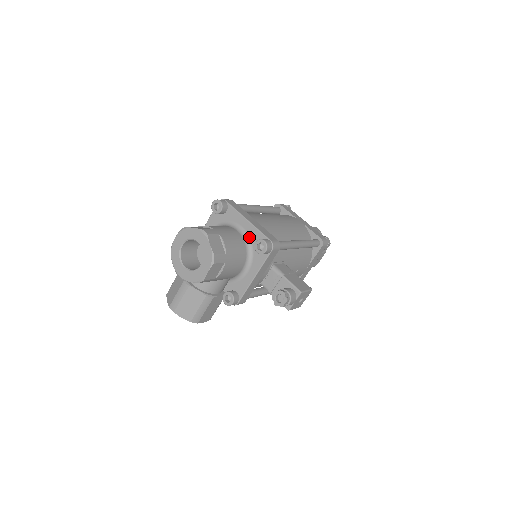
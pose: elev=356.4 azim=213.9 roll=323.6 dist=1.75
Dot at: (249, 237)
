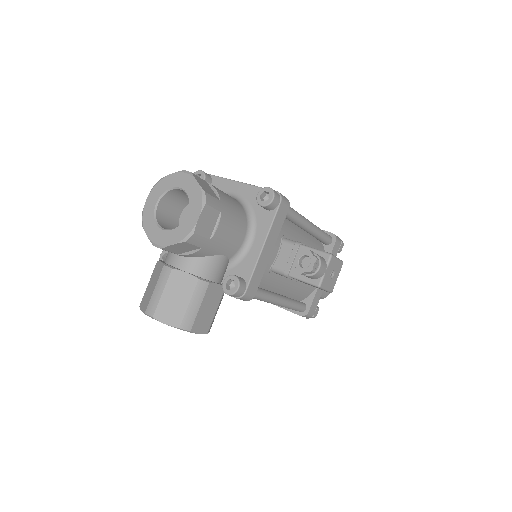
Dot at: (246, 200)
